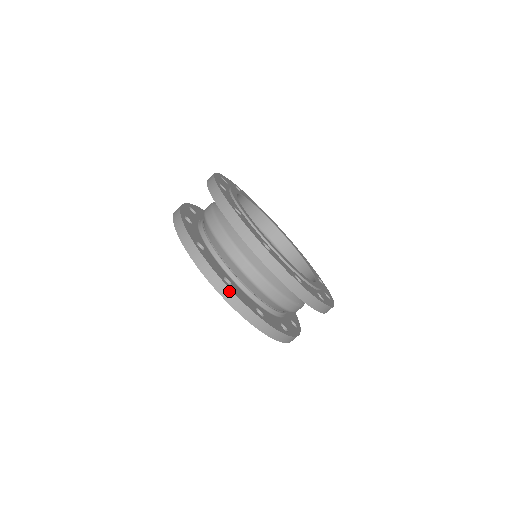
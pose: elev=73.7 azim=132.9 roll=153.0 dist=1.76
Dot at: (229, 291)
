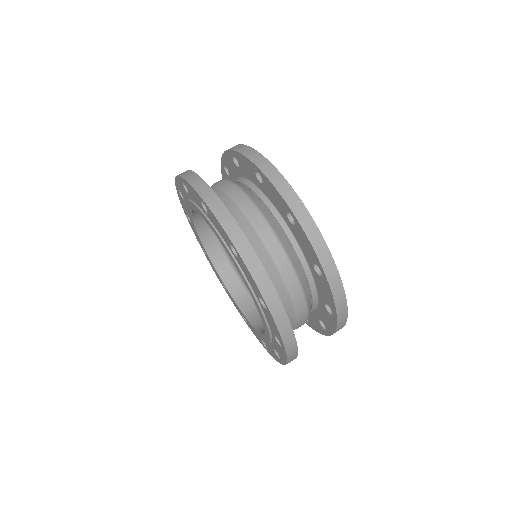
Dot at: (282, 310)
